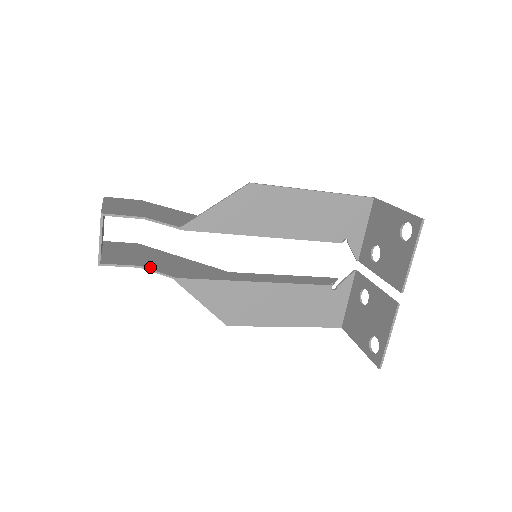
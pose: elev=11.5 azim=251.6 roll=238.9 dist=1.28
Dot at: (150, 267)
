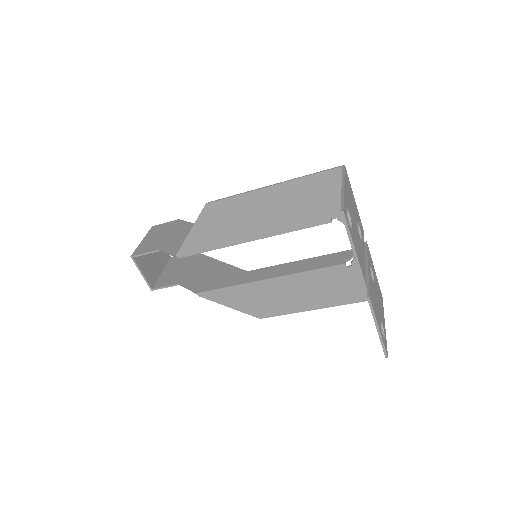
Dot at: (184, 283)
